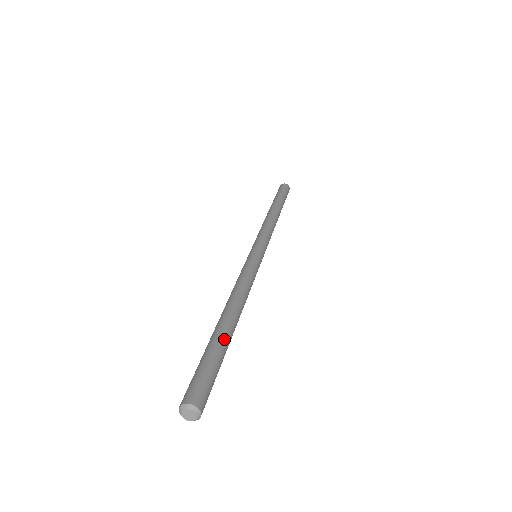
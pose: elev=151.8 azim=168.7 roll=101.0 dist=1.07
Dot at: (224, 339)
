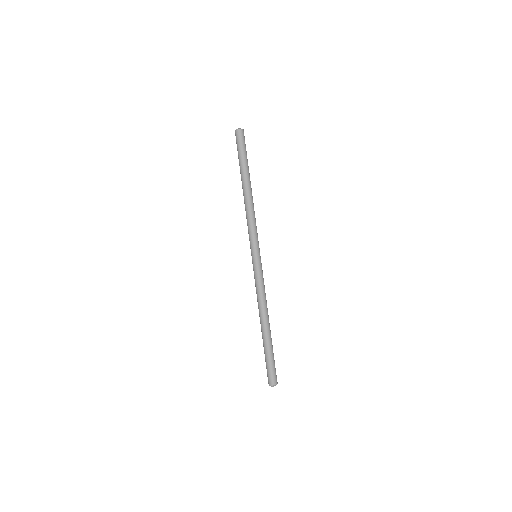
Dot at: occluded
